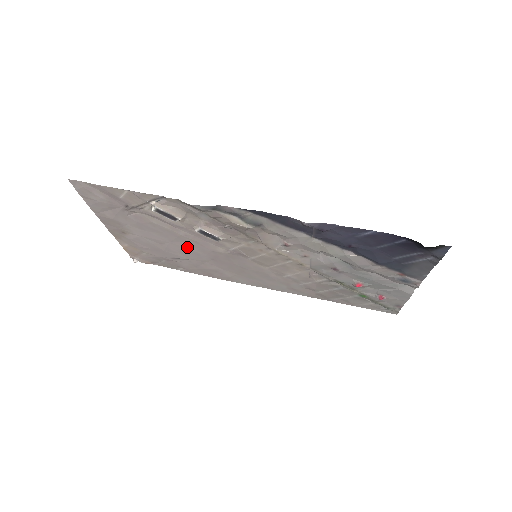
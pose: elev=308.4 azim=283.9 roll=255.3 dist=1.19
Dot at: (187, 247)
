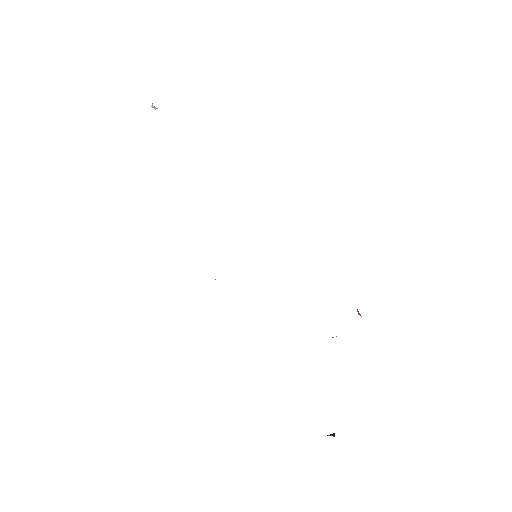
Dot at: occluded
